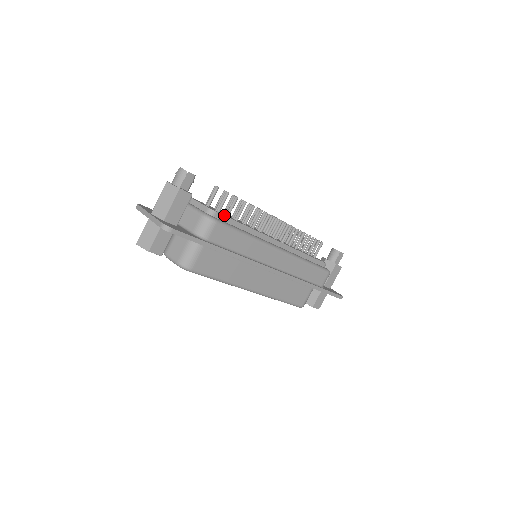
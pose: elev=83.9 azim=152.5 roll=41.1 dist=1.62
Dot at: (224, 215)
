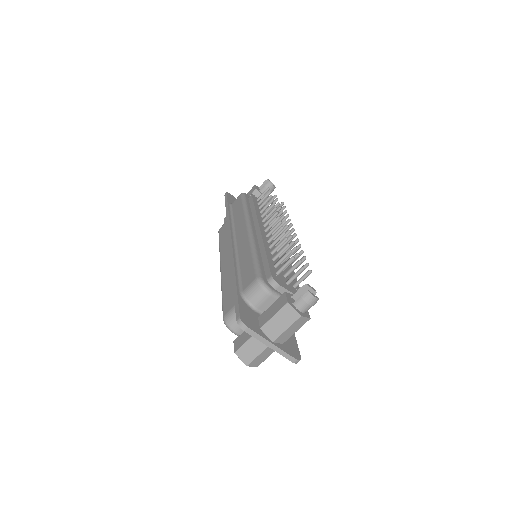
Dot at: occluded
